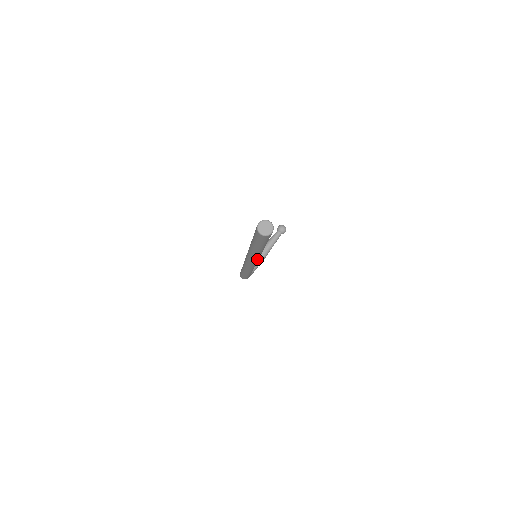
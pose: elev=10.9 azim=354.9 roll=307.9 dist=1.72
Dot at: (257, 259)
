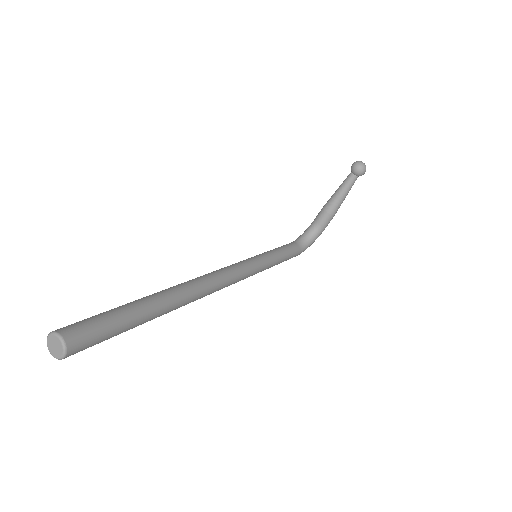
Dot at: (205, 295)
